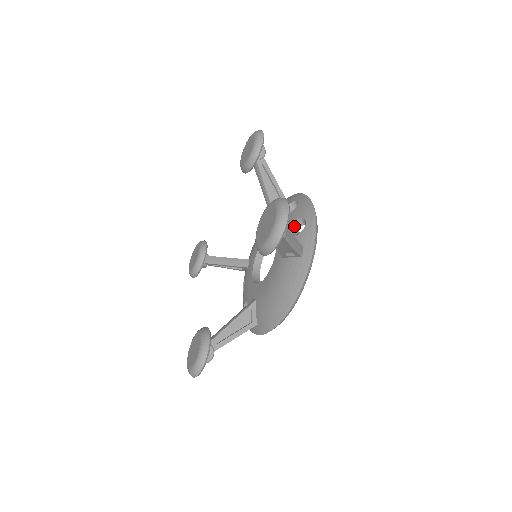
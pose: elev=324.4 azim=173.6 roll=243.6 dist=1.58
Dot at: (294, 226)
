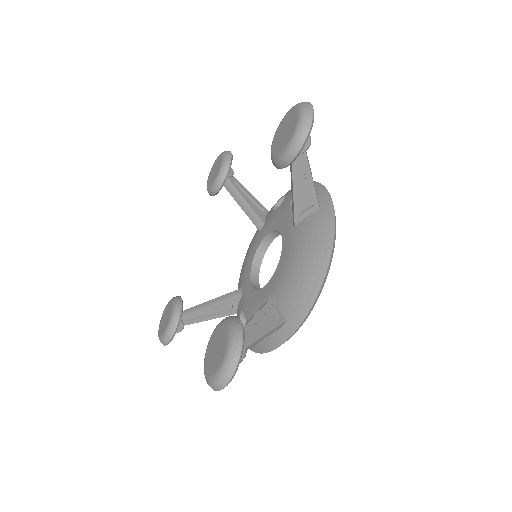
Dot at: occluded
